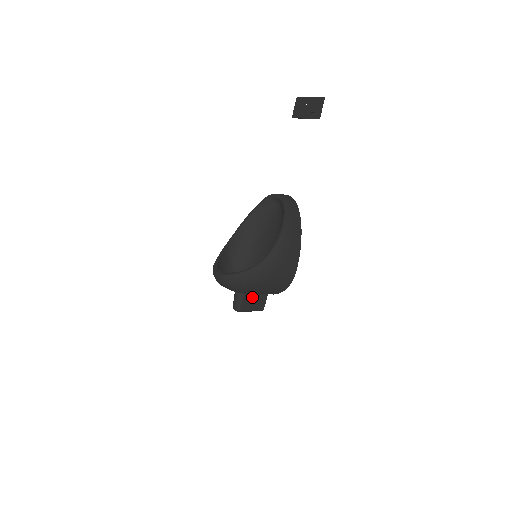
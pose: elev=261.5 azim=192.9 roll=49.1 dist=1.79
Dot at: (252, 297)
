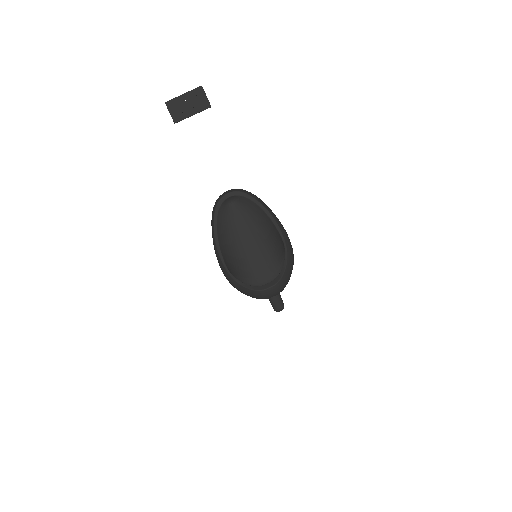
Dot at: occluded
